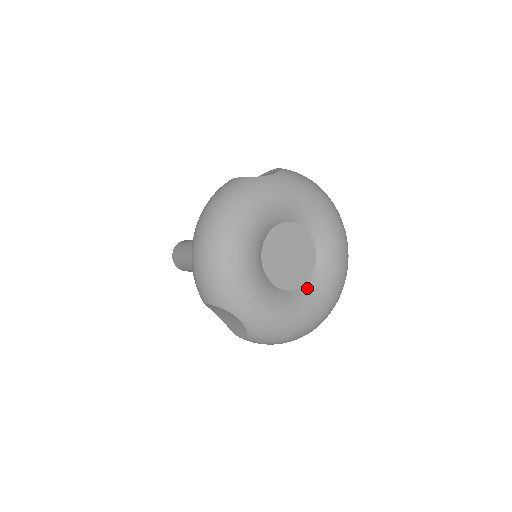
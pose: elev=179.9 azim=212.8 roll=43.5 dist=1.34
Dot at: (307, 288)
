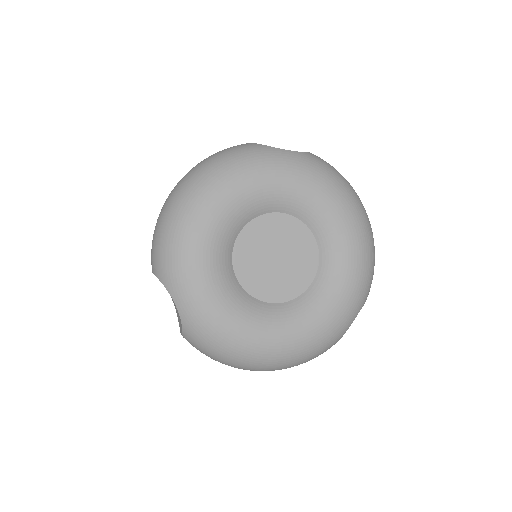
Dot at: (285, 308)
